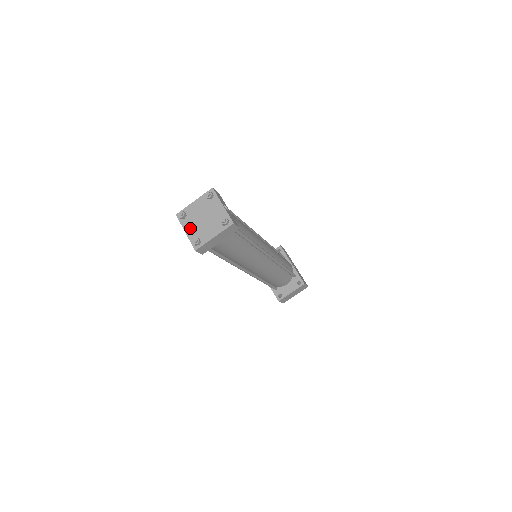
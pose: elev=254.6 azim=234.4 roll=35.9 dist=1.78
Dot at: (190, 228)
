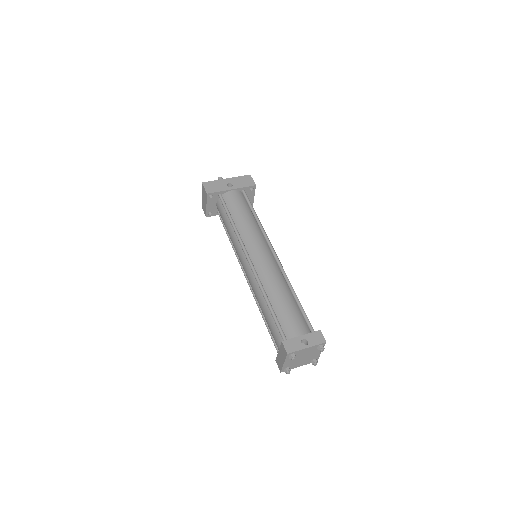
Dot at: (300, 365)
